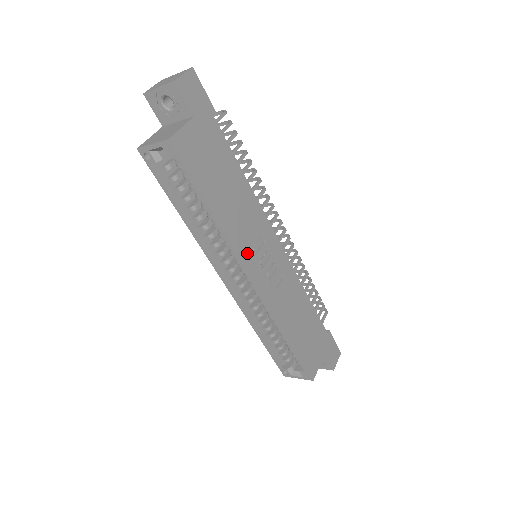
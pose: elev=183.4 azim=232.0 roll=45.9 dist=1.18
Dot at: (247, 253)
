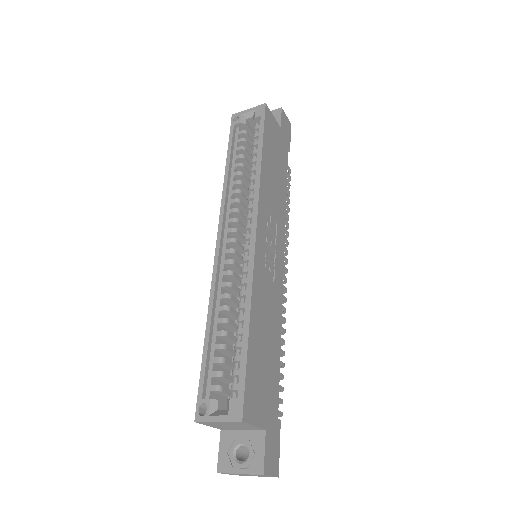
Dot at: (263, 212)
